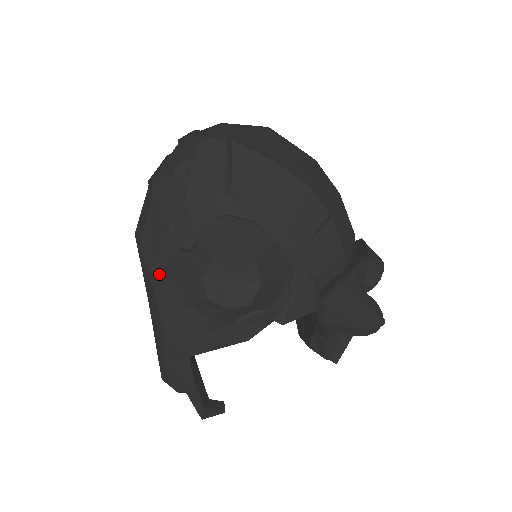
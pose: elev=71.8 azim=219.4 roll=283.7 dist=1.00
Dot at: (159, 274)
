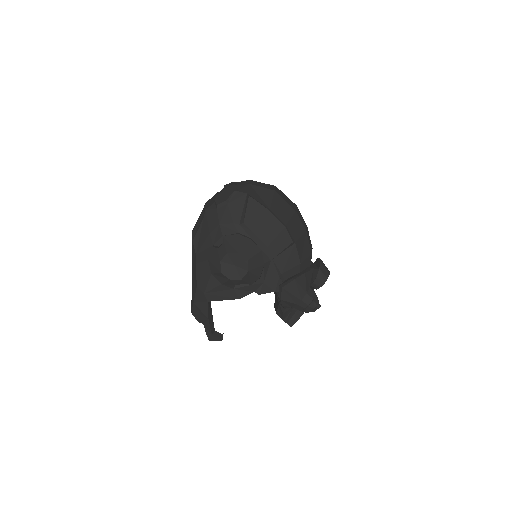
Dot at: (200, 256)
